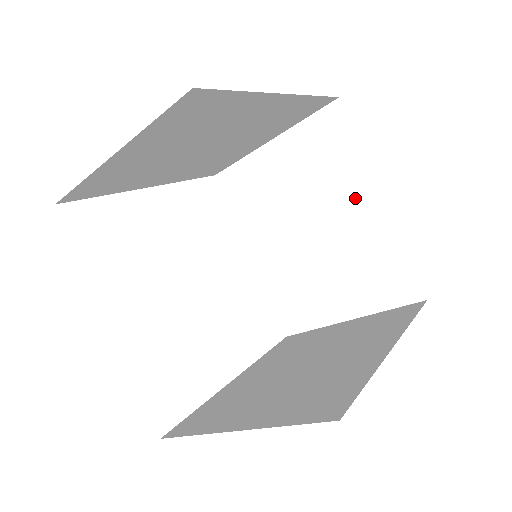
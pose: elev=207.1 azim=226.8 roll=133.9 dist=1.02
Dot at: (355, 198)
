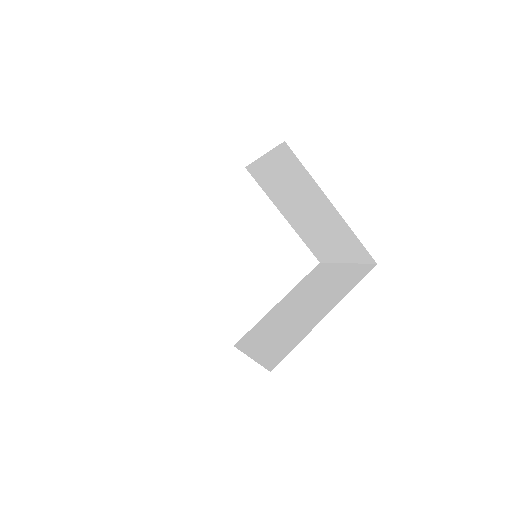
Dot at: (319, 200)
